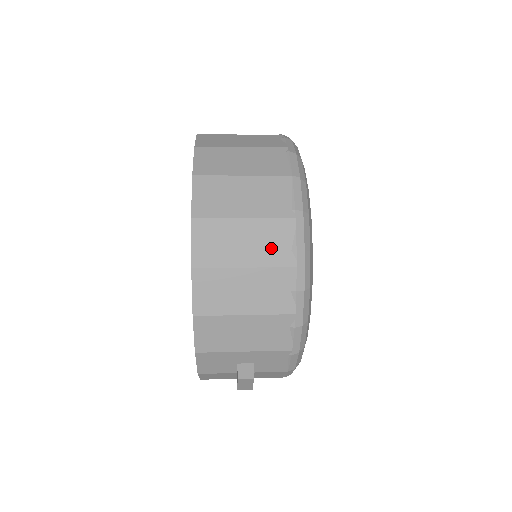
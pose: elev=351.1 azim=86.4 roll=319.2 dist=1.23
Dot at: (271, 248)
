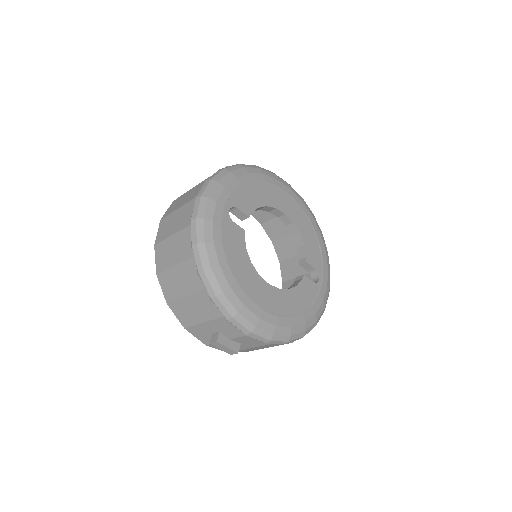
Dot at: (183, 249)
